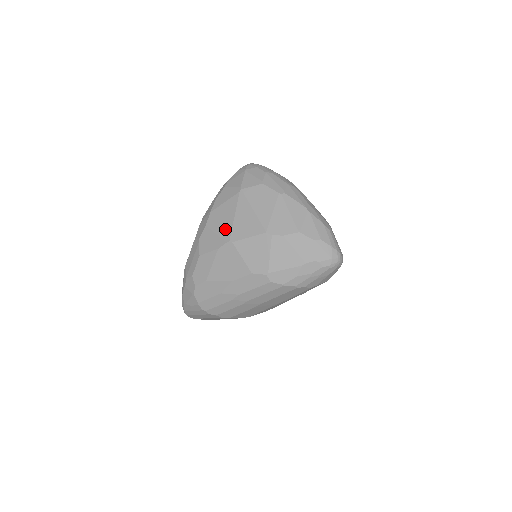
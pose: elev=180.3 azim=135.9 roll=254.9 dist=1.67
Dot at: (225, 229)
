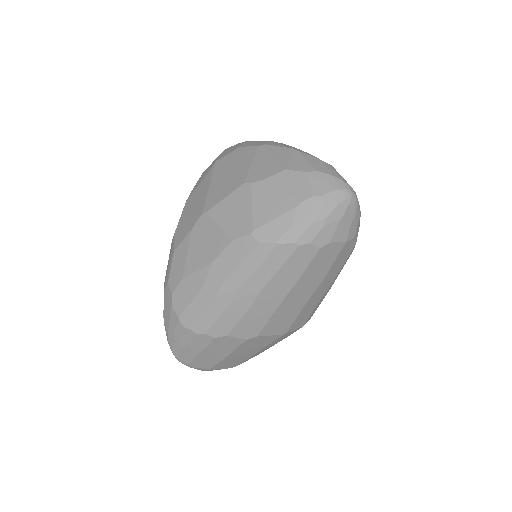
Dot at: (199, 205)
